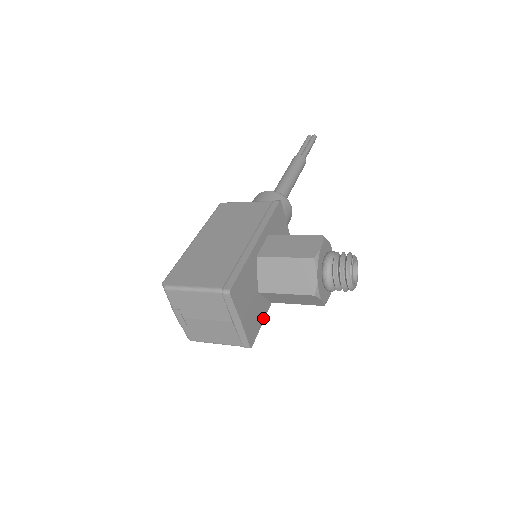
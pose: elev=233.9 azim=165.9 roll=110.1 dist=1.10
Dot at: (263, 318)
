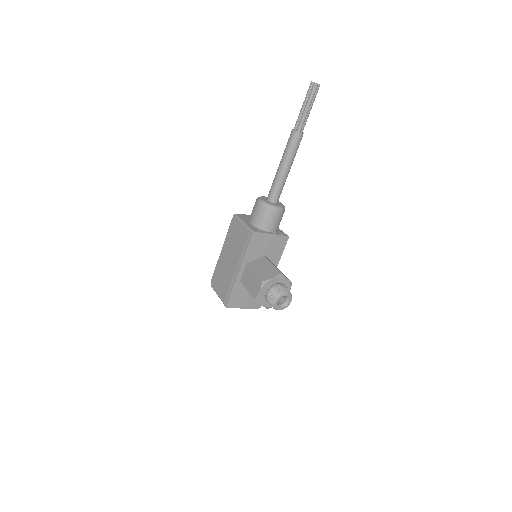
Dot at: occluded
